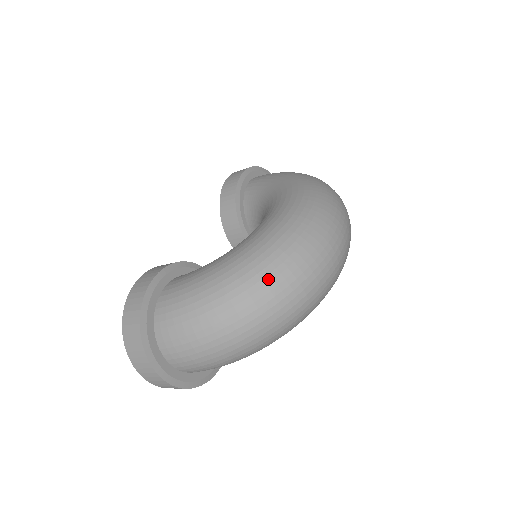
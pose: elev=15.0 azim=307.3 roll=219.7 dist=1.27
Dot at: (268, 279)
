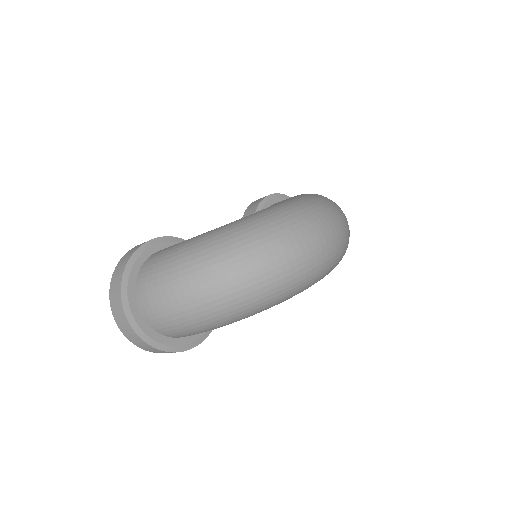
Dot at: (238, 245)
